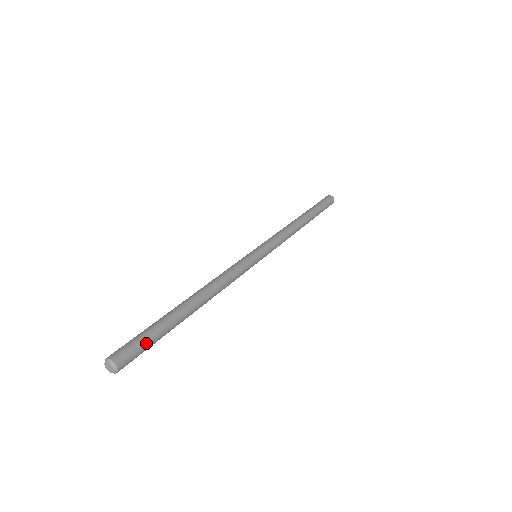
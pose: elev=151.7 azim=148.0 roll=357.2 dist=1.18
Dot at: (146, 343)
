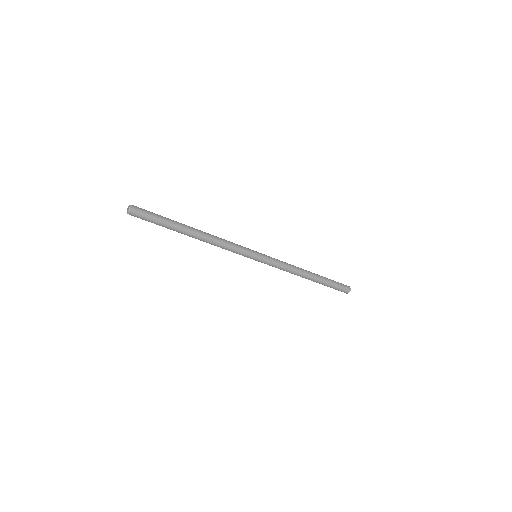
Dot at: (153, 217)
